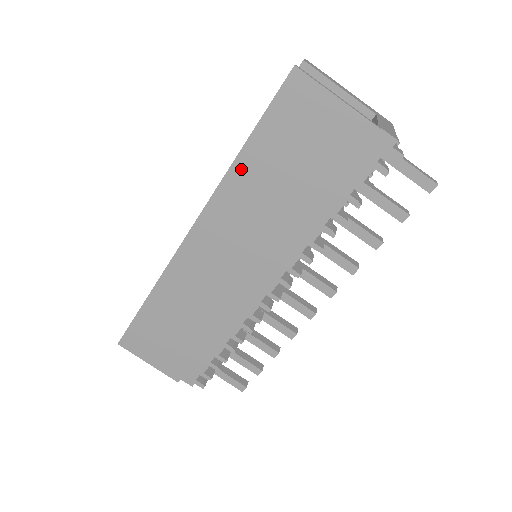
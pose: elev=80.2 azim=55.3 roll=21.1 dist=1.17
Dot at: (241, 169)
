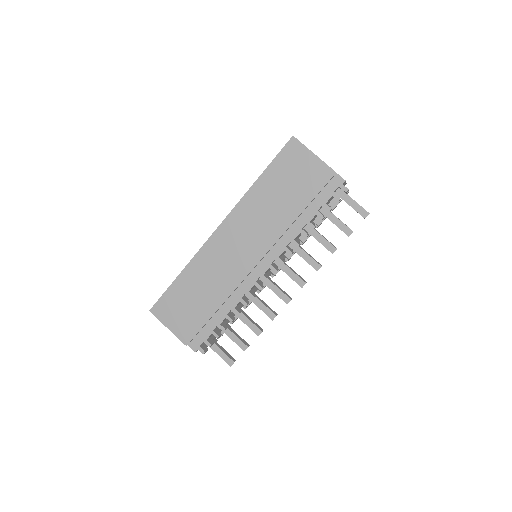
Dot at: (256, 189)
